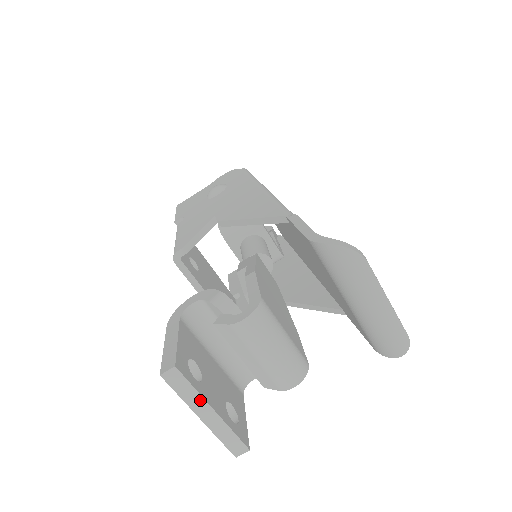
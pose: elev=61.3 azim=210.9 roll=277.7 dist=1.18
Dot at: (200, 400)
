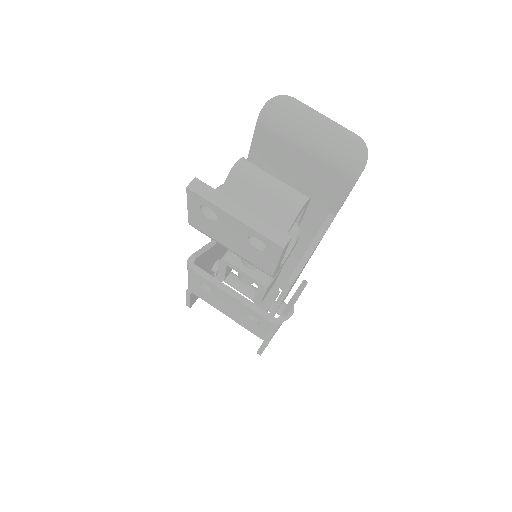
Dot at: (226, 200)
